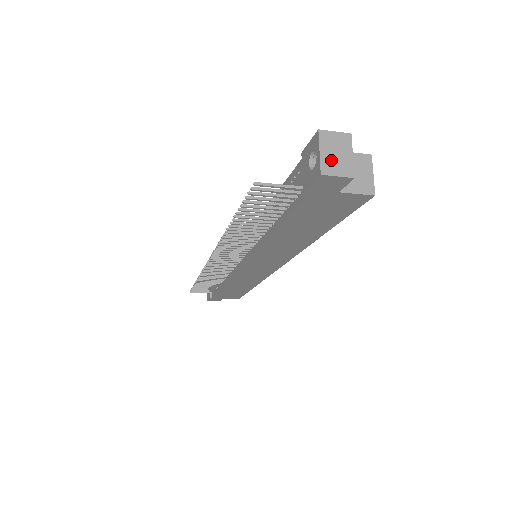
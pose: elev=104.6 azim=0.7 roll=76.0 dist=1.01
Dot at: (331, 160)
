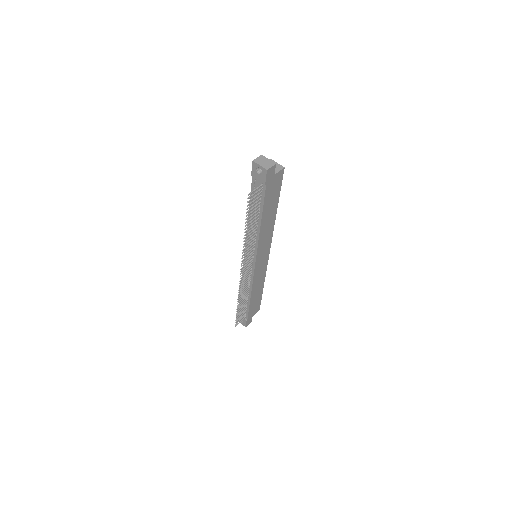
Dot at: (265, 165)
